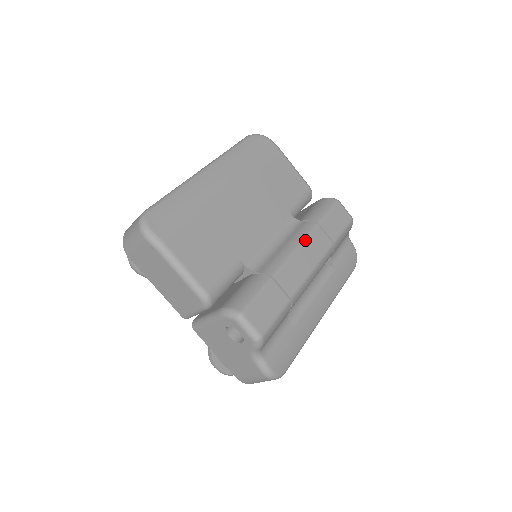
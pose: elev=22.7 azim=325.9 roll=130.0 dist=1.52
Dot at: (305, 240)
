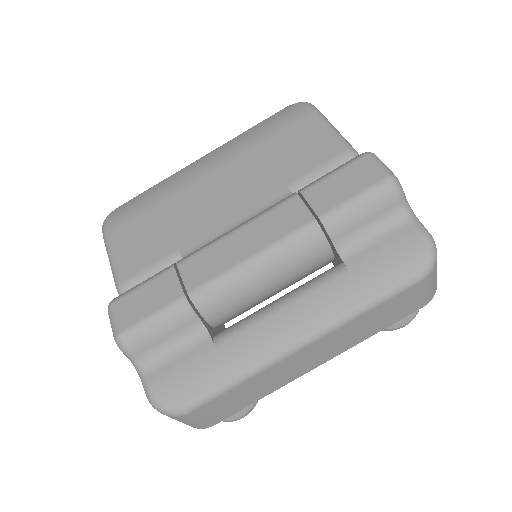
Dot at: (259, 216)
